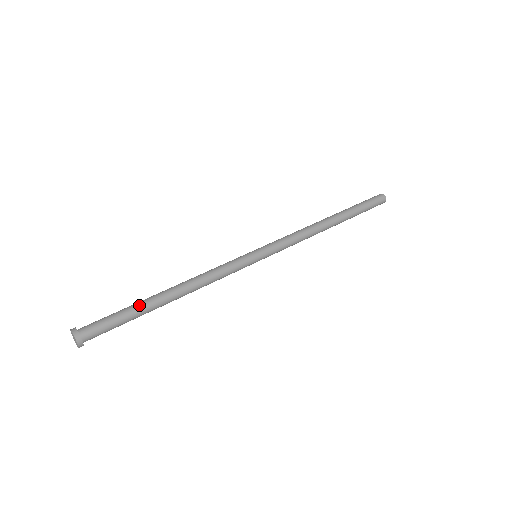
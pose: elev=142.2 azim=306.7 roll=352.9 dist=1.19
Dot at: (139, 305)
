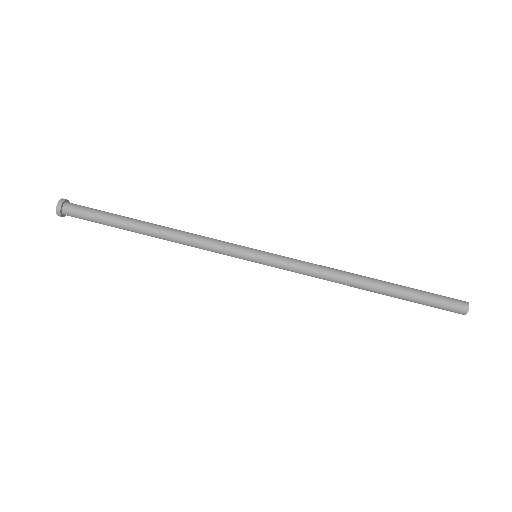
Dot at: (118, 226)
